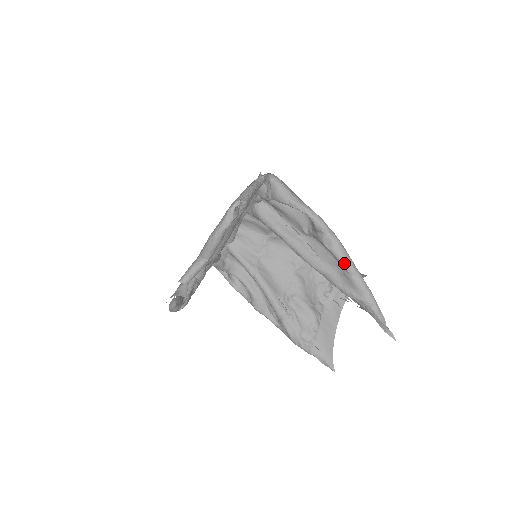
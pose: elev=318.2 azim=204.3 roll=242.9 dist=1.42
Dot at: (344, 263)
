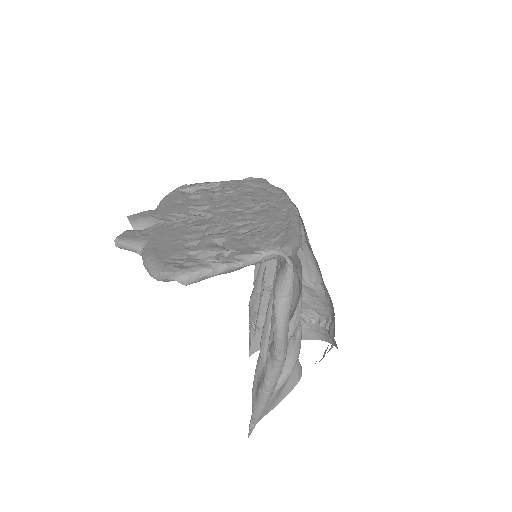
Dot at: (264, 379)
